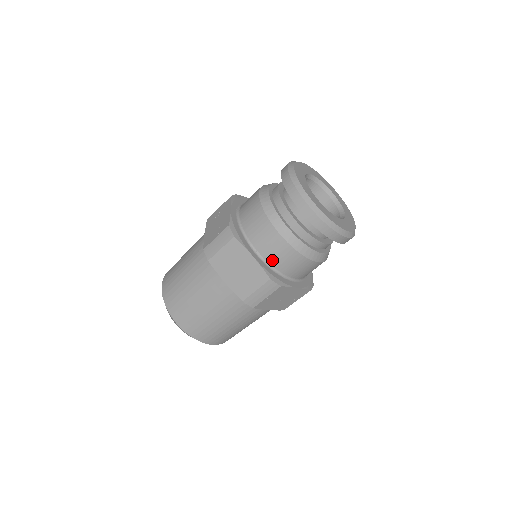
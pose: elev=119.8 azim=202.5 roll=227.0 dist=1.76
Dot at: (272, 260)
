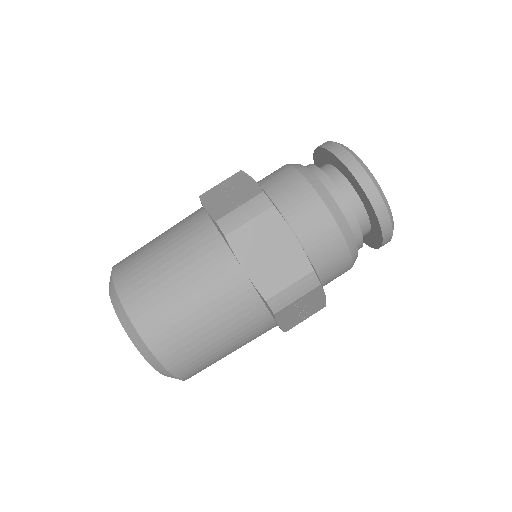
Dot at: (312, 248)
